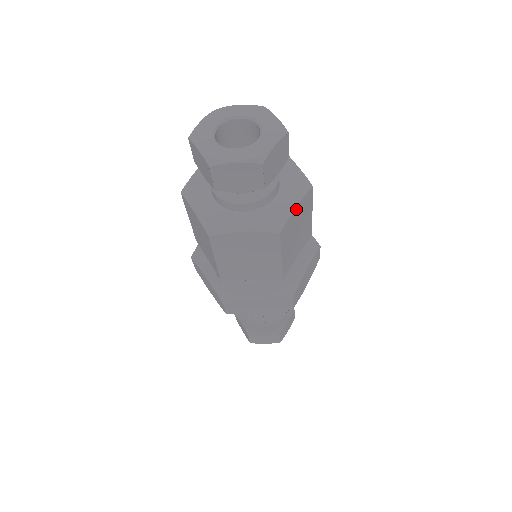
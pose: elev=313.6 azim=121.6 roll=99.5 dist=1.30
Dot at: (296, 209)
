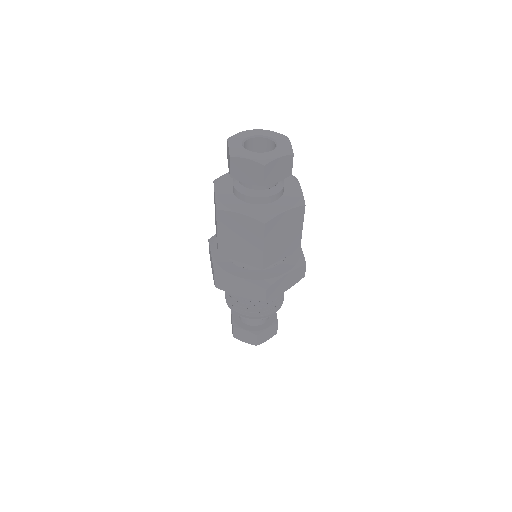
Dot at: (300, 190)
